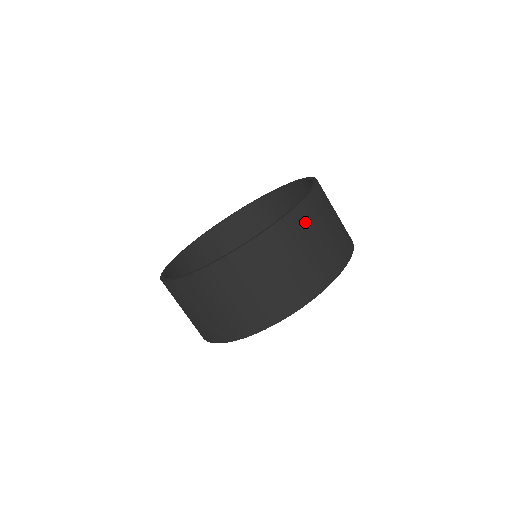
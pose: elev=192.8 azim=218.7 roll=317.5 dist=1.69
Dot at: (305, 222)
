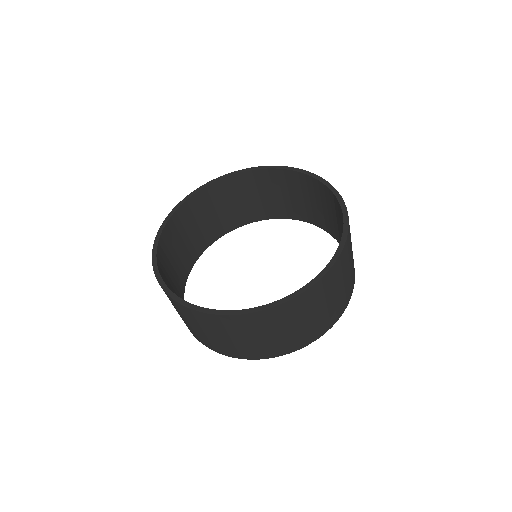
Dot at: (337, 273)
